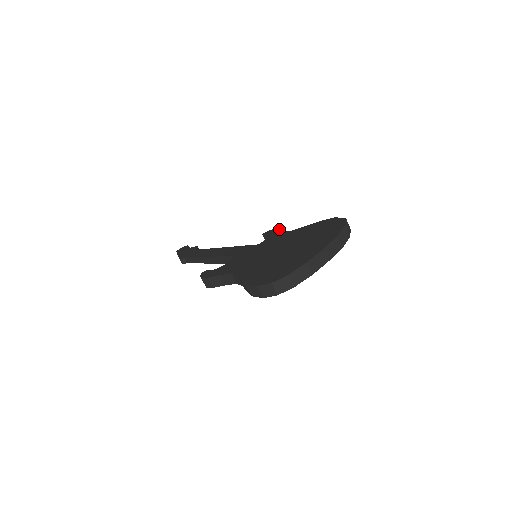
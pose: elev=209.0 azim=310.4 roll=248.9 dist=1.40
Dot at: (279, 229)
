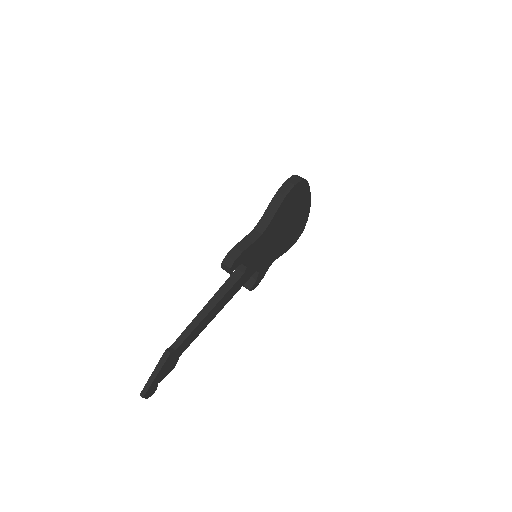
Dot at: occluded
